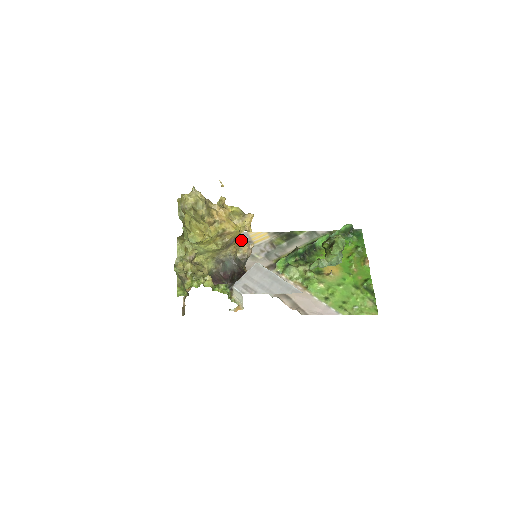
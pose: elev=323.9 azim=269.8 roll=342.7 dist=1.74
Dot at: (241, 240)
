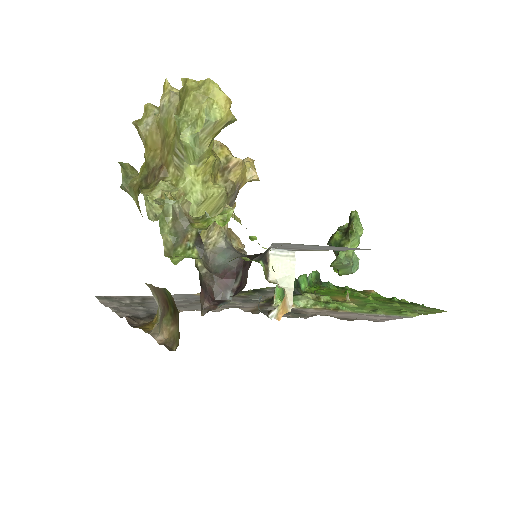
Dot at: occluded
